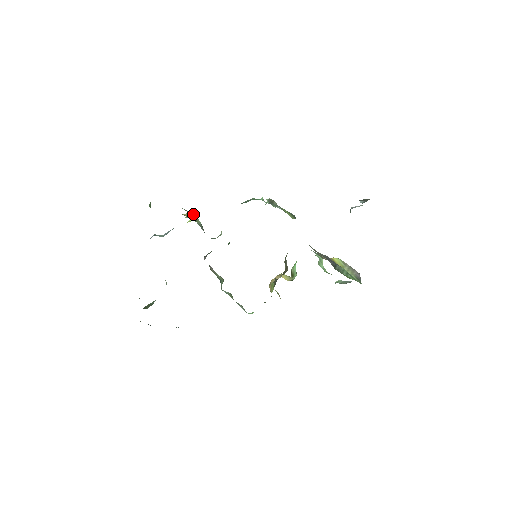
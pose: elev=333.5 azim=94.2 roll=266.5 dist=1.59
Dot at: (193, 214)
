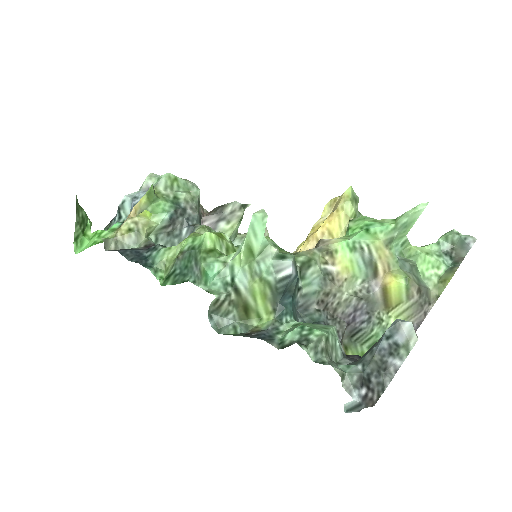
Dot at: (139, 231)
